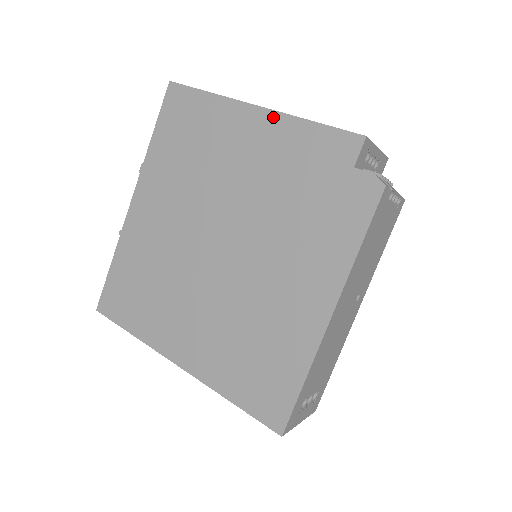
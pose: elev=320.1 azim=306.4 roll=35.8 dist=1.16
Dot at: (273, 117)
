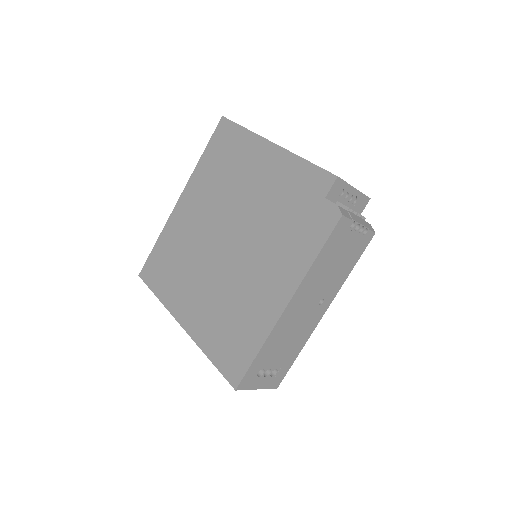
Dot at: (282, 153)
